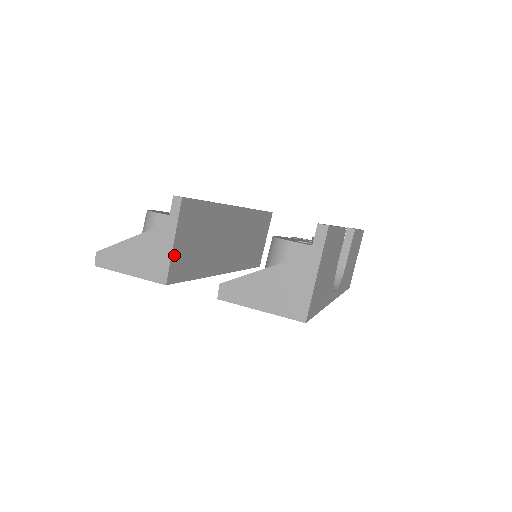
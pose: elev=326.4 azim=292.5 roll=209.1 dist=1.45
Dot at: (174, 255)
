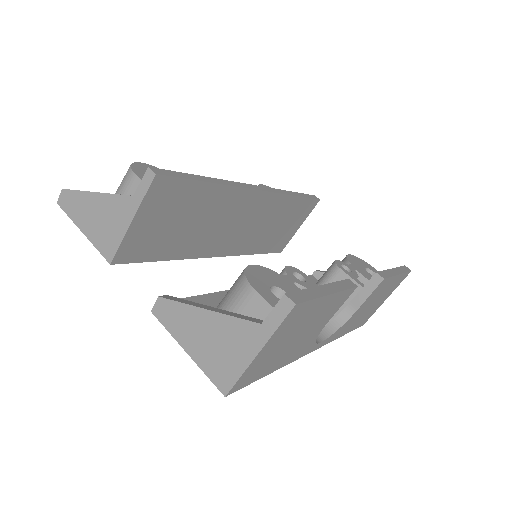
Dot at: (130, 235)
